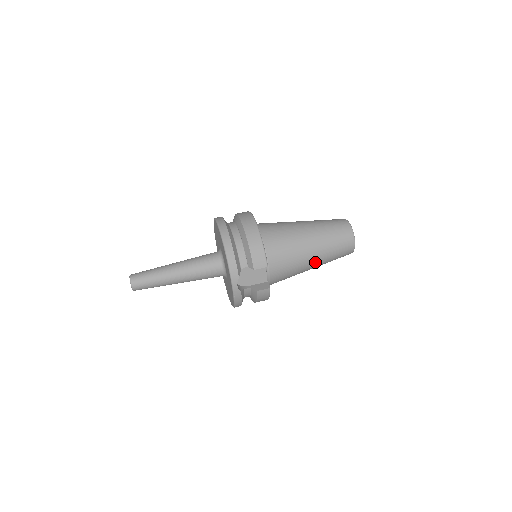
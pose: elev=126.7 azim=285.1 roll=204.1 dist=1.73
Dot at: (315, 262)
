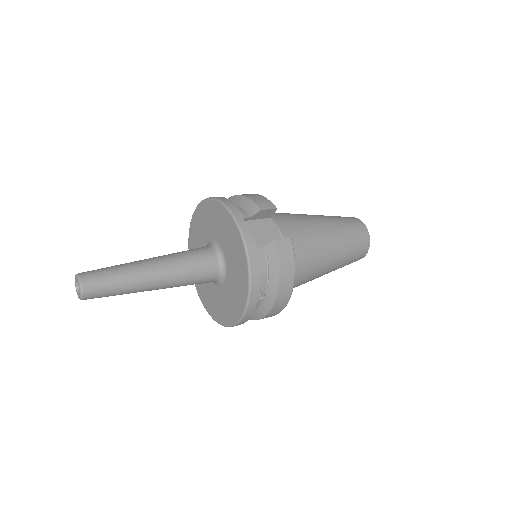
Dot at: (332, 239)
